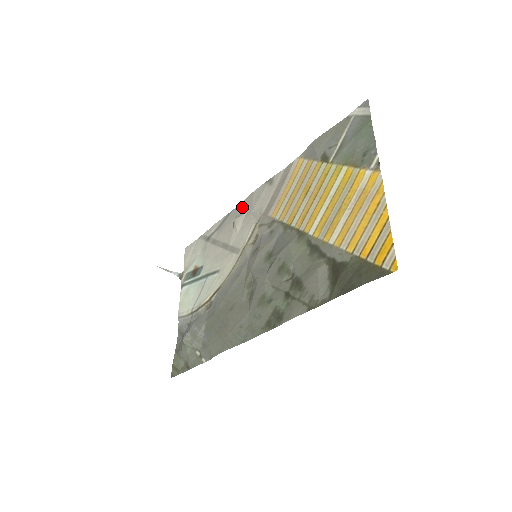
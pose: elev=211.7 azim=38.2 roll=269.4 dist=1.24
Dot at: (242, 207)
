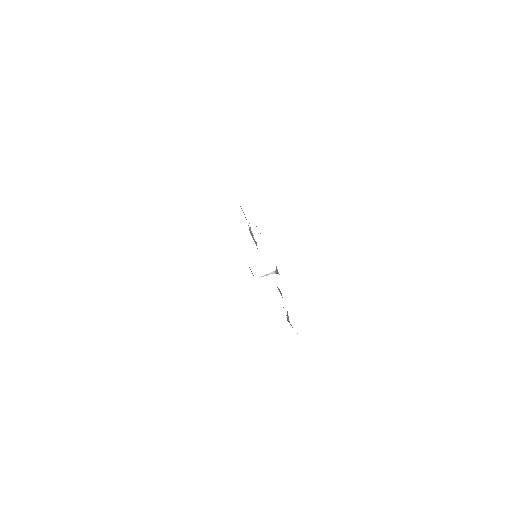
Dot at: occluded
